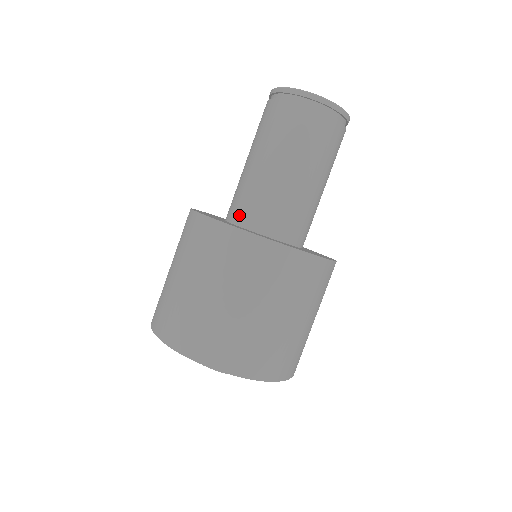
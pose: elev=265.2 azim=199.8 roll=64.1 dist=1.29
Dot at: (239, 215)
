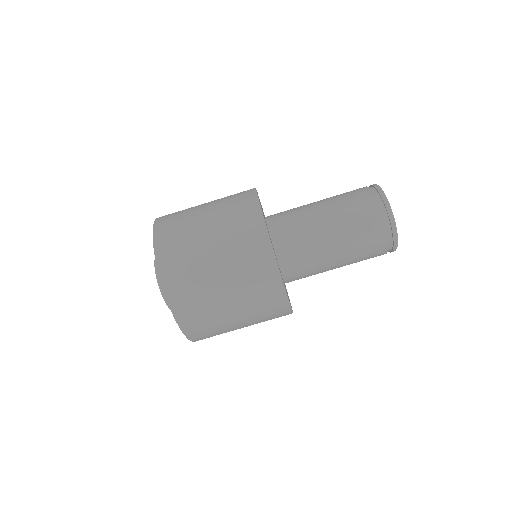
Dot at: occluded
